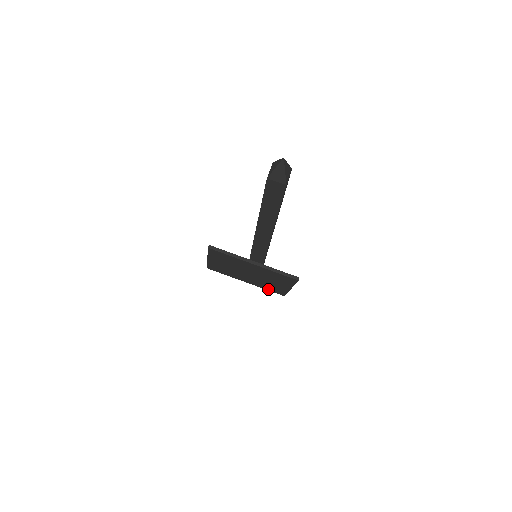
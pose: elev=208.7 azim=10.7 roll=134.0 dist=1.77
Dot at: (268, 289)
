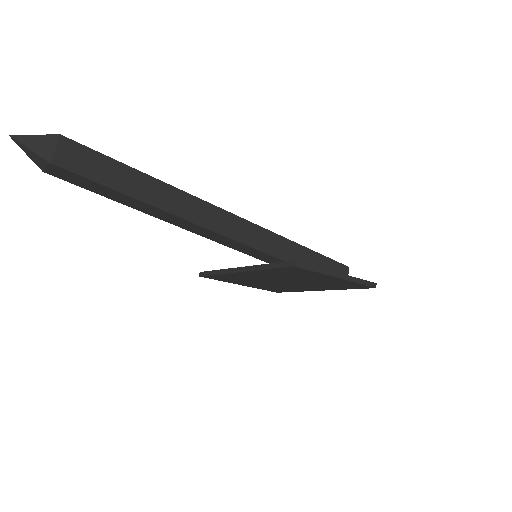
Dot at: (346, 288)
